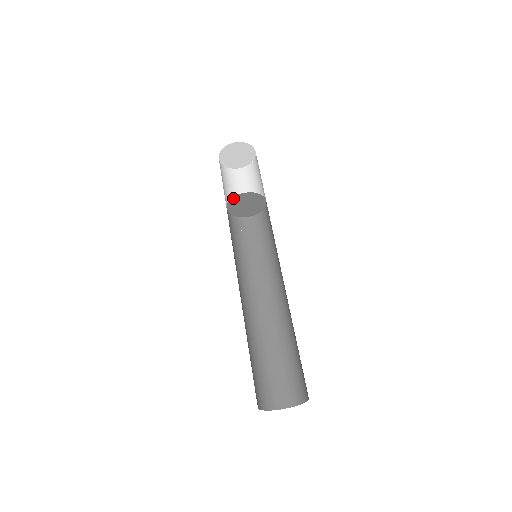
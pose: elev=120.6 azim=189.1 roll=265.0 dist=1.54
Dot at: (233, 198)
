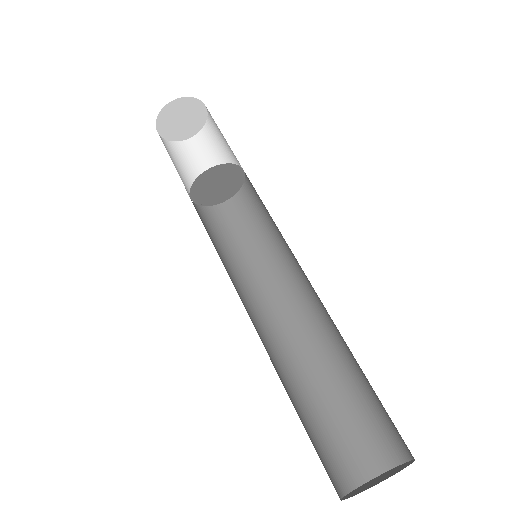
Dot at: (213, 168)
